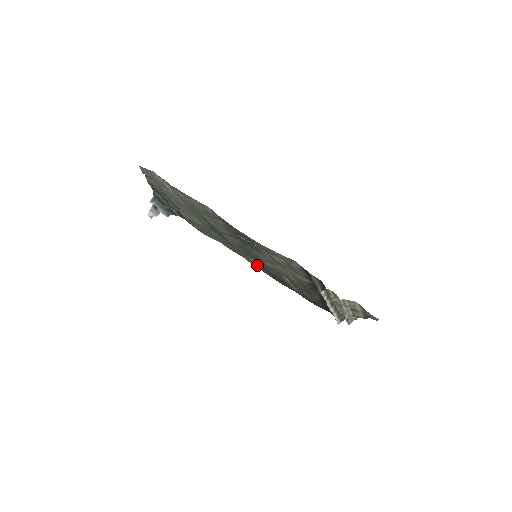
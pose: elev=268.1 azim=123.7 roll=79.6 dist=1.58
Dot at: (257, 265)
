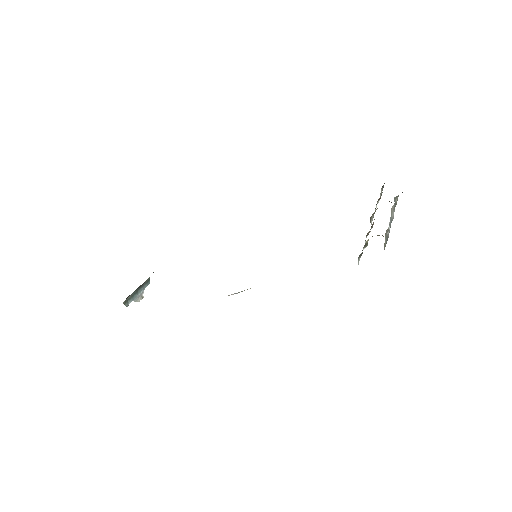
Dot at: occluded
